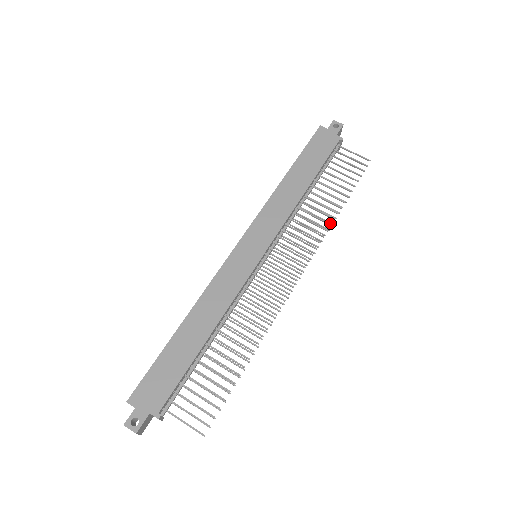
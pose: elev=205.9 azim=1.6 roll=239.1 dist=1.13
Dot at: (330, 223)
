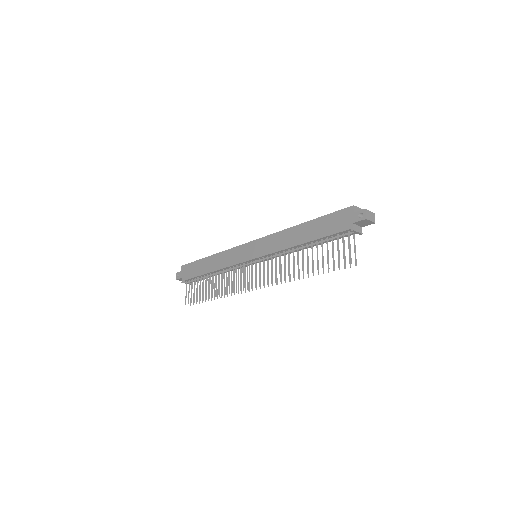
Dot at: (298, 277)
